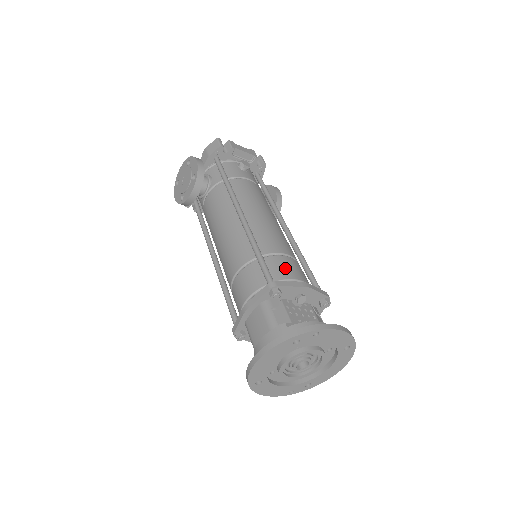
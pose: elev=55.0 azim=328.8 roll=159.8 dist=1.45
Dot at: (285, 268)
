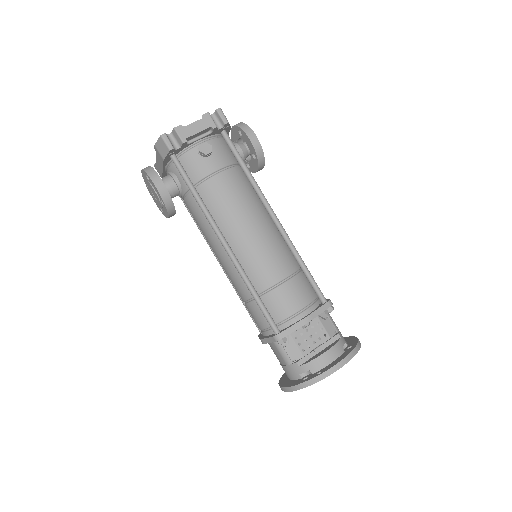
Dot at: (284, 303)
